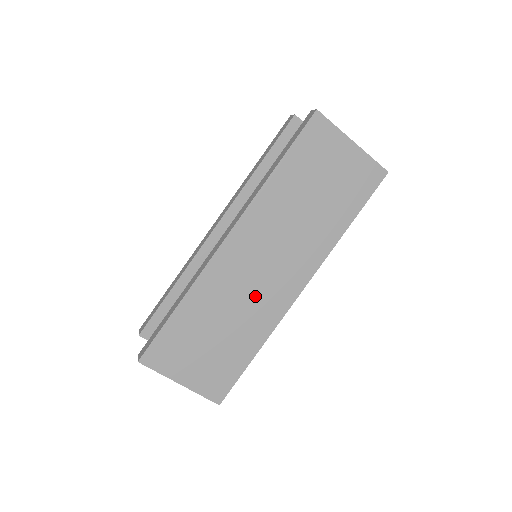
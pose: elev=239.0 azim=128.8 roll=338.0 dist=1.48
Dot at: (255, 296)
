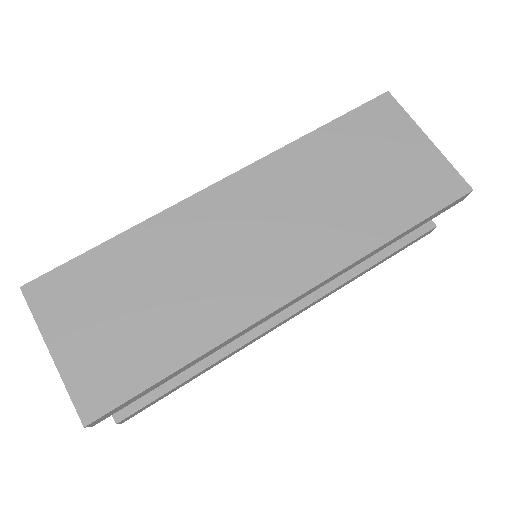
Dot at: (224, 272)
